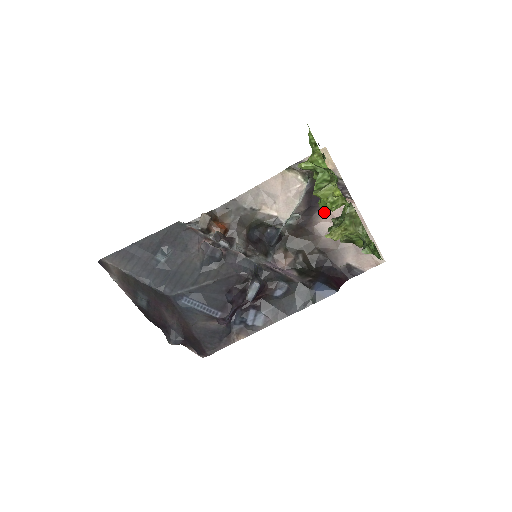
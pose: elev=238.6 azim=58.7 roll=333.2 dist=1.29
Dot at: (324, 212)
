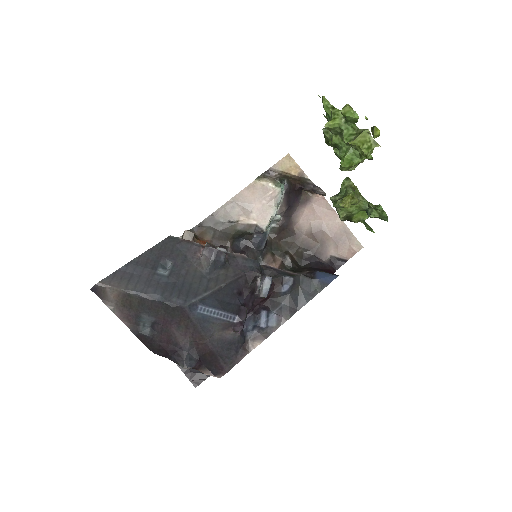
Dot at: (301, 211)
